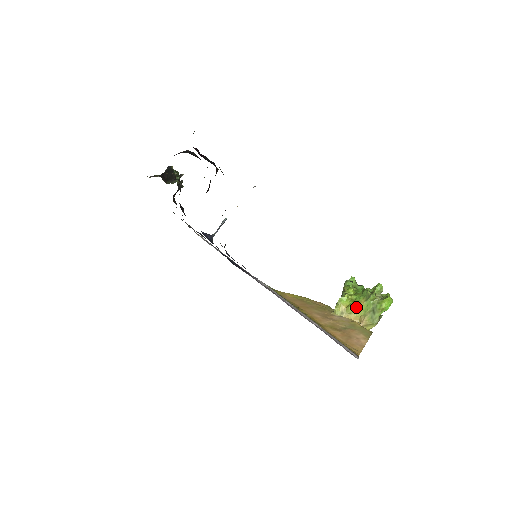
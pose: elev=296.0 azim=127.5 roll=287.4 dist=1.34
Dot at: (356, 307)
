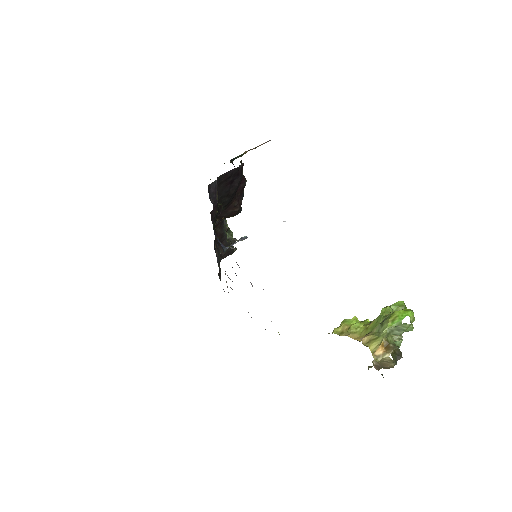
Dot at: (362, 327)
